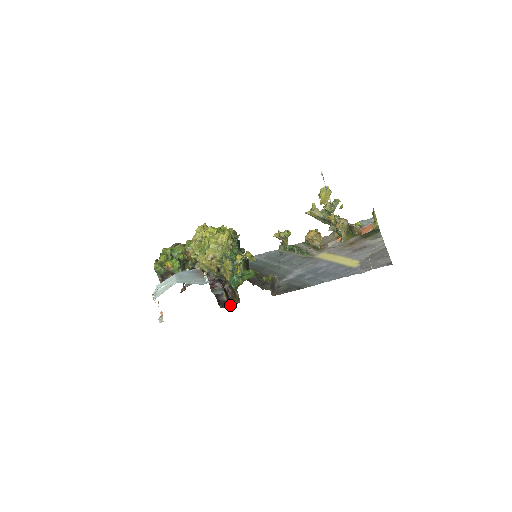
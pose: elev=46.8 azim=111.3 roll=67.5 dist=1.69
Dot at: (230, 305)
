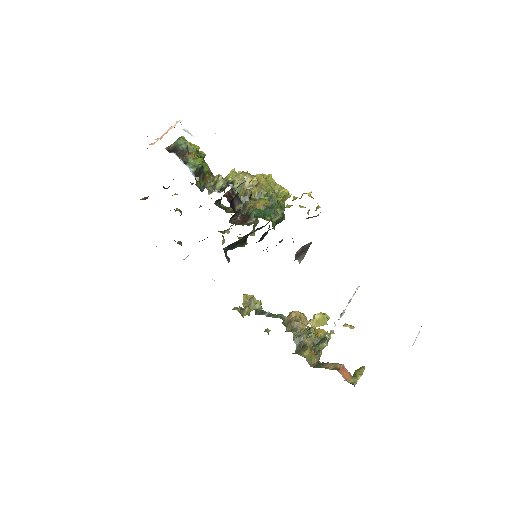
Dot at: occluded
